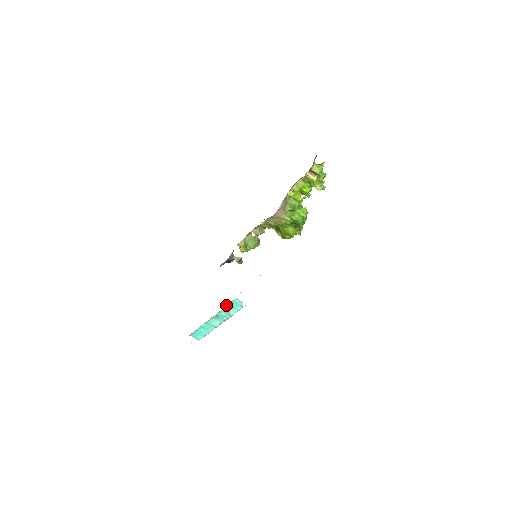
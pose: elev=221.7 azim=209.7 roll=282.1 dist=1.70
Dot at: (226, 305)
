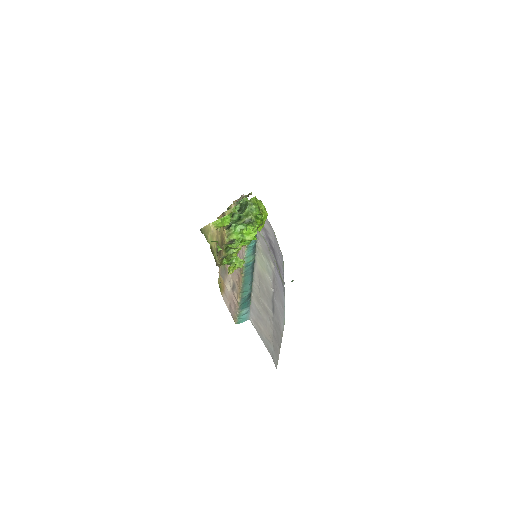
Dot at: occluded
